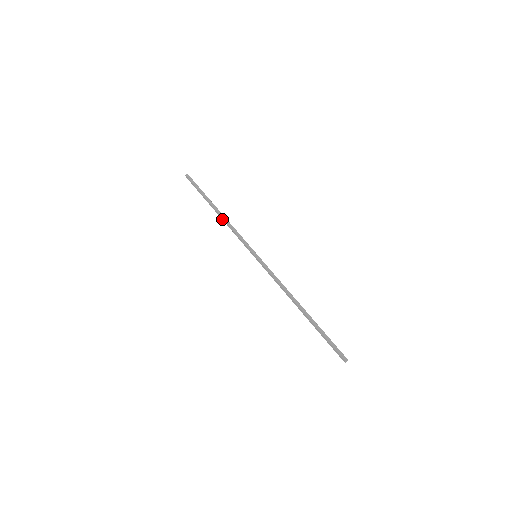
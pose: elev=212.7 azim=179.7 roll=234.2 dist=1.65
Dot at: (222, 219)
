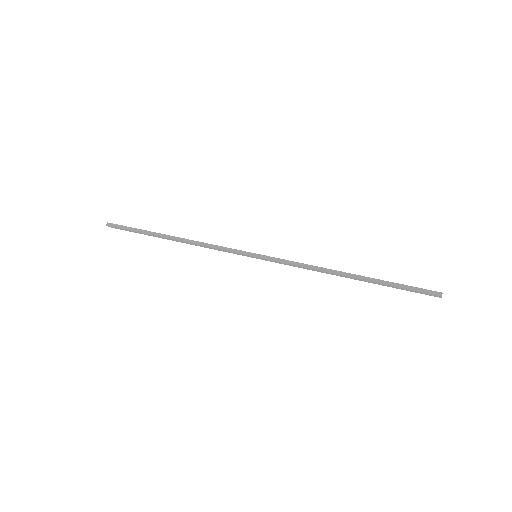
Dot at: (186, 243)
